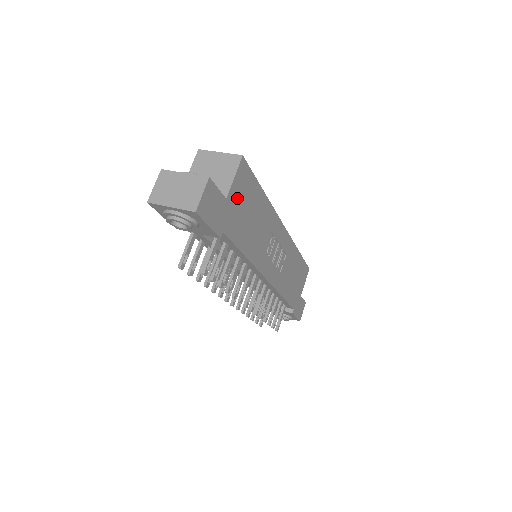
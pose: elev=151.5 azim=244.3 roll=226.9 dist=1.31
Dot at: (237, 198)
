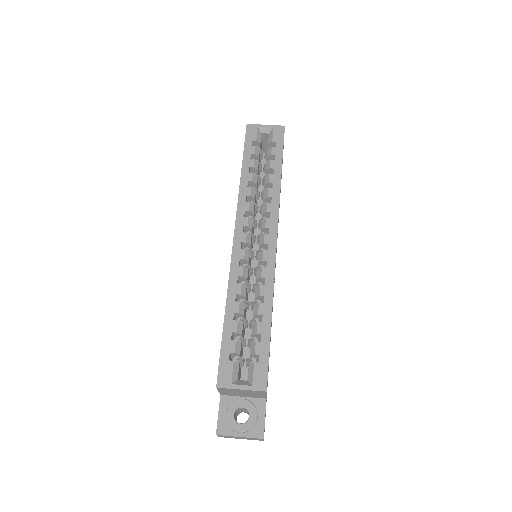
Dot at: occluded
